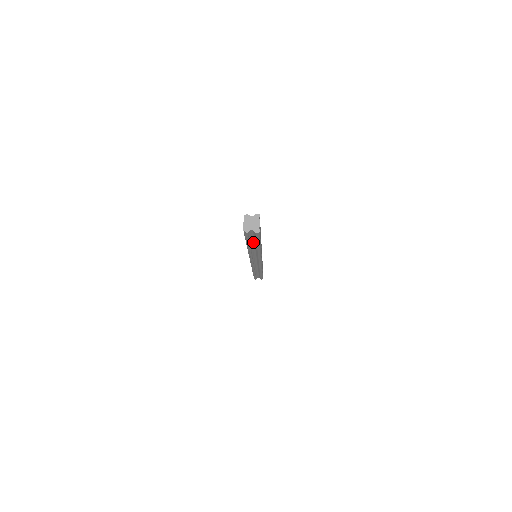
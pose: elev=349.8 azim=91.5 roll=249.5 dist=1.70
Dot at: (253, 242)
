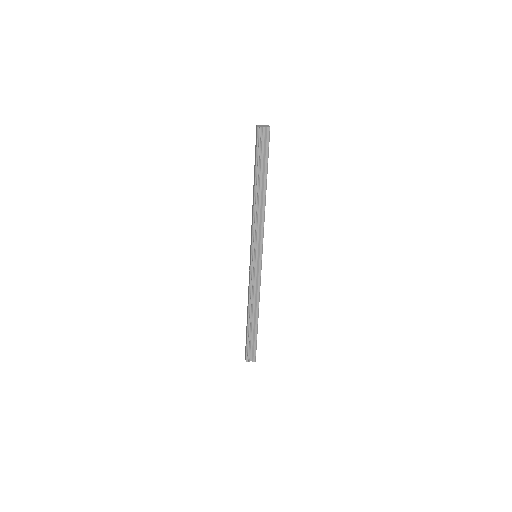
Dot at: (261, 172)
